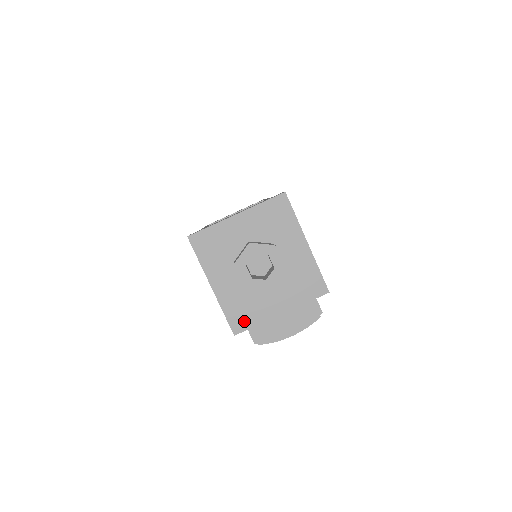
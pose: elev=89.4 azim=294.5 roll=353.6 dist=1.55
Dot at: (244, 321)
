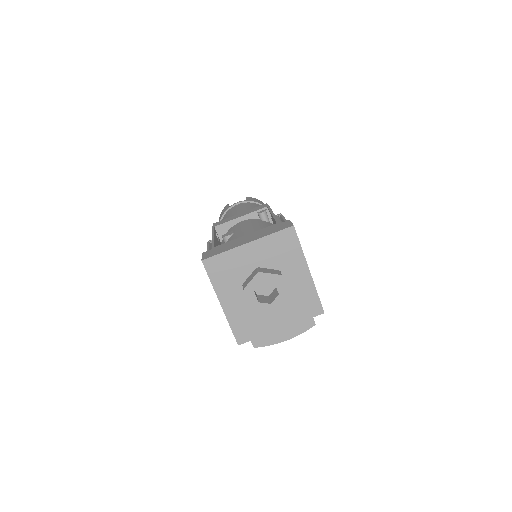
Dot at: (248, 334)
